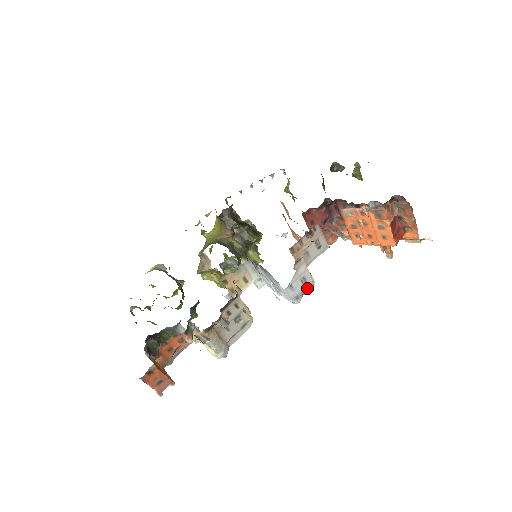
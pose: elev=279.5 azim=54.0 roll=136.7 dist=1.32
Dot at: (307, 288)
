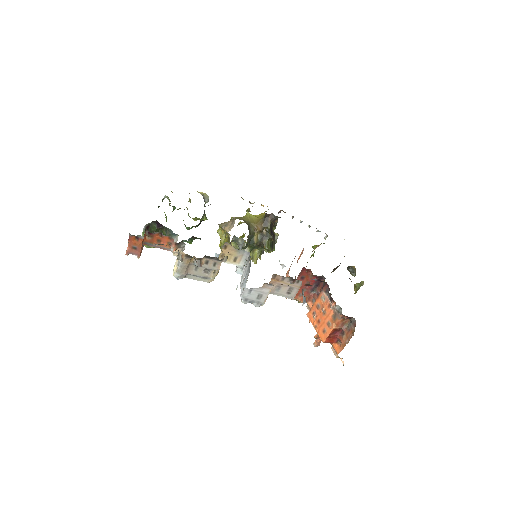
Dot at: (257, 302)
